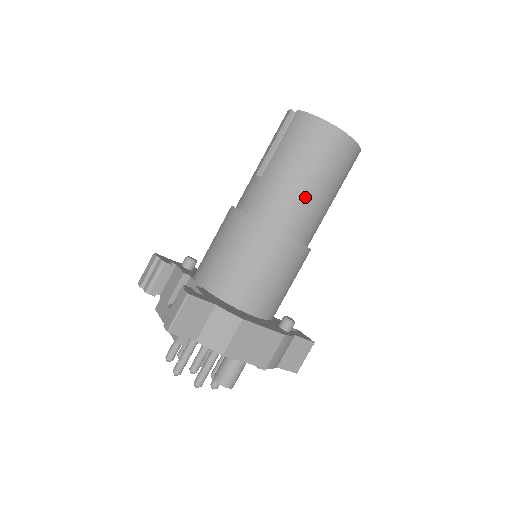
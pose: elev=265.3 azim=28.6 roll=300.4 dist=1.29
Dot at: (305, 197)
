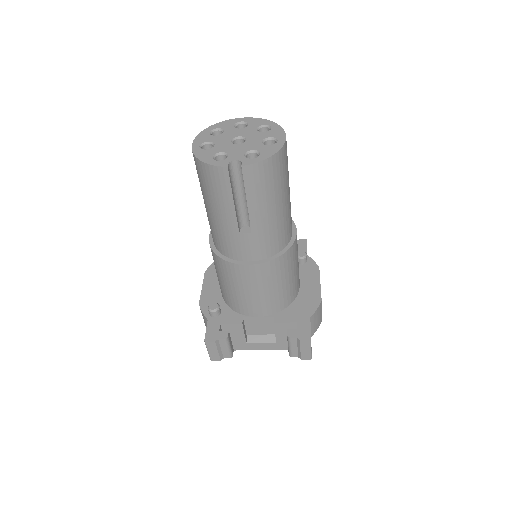
Dot at: (289, 207)
